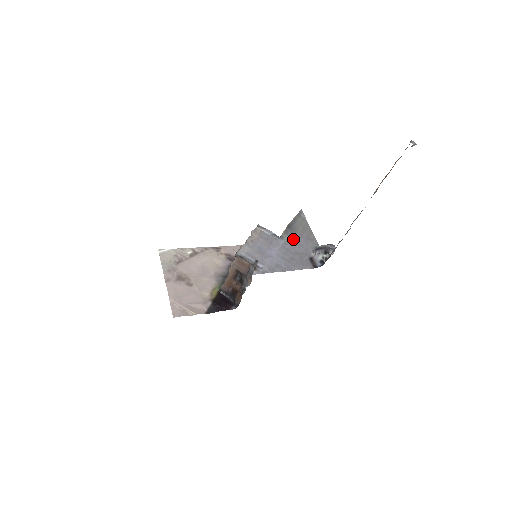
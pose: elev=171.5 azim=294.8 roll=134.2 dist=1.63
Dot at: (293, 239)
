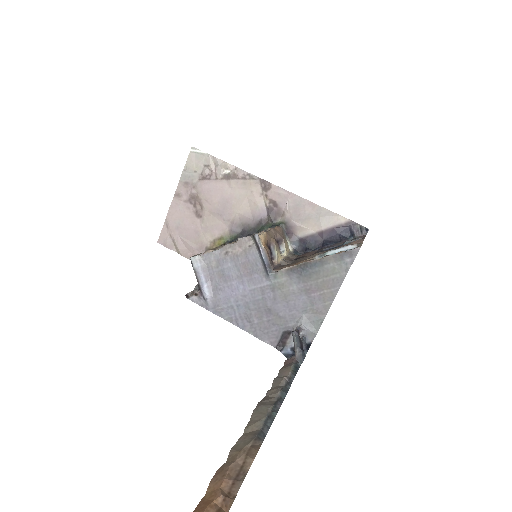
Dot at: (289, 289)
